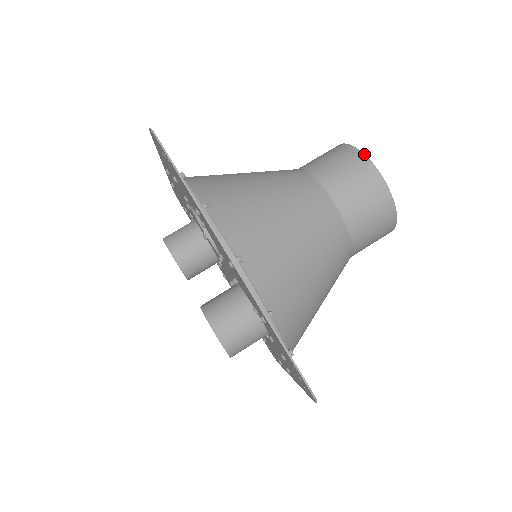
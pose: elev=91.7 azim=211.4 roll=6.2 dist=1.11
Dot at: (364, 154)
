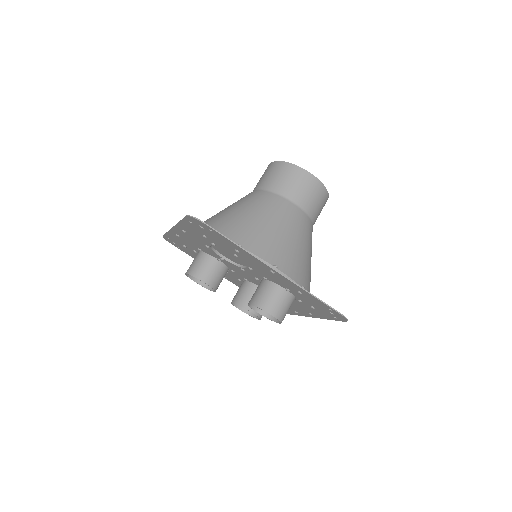
Dot at: (296, 165)
